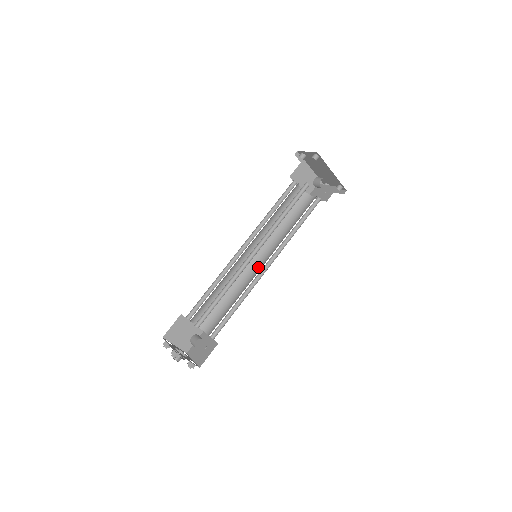
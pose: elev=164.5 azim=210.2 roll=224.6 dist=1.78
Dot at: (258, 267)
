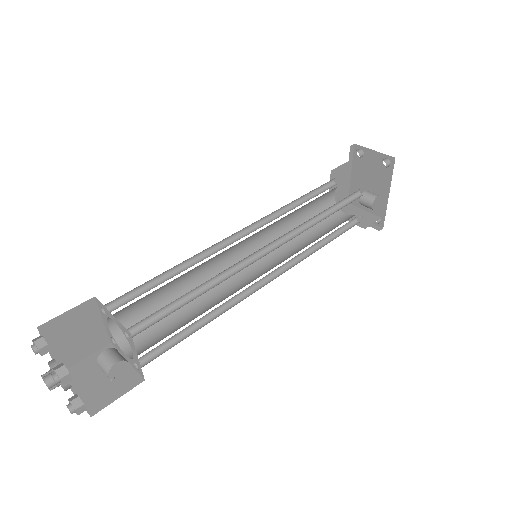
Dot at: (247, 274)
